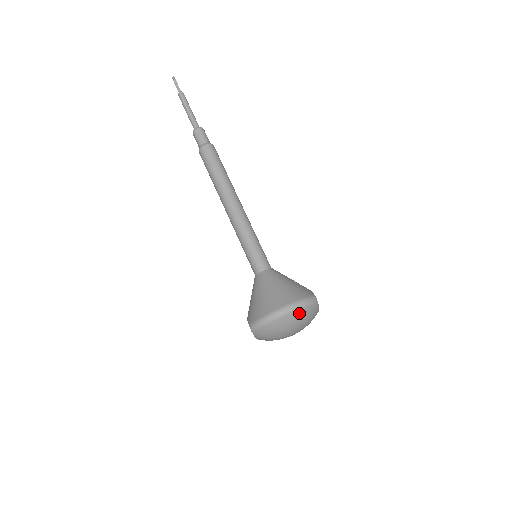
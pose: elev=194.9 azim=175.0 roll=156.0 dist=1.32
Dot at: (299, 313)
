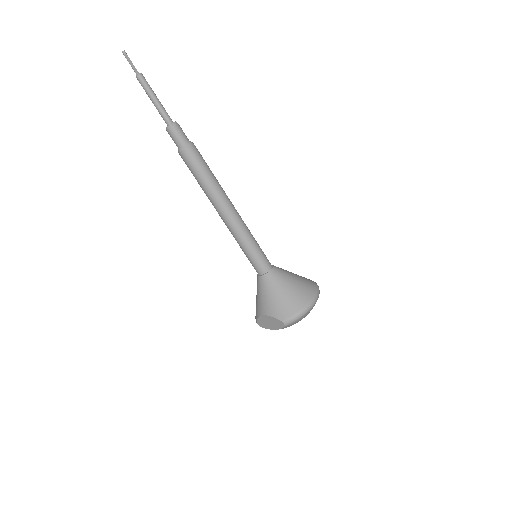
Dot at: occluded
